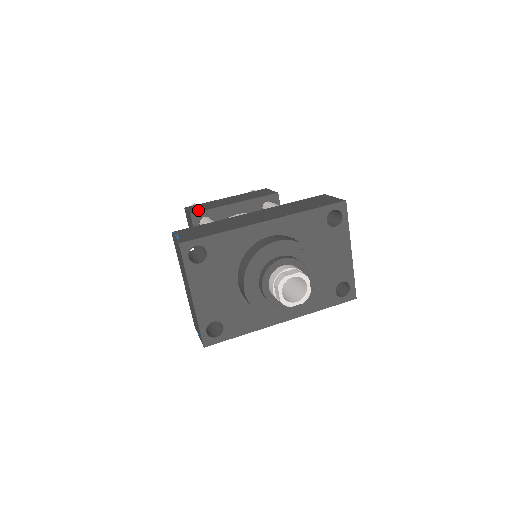
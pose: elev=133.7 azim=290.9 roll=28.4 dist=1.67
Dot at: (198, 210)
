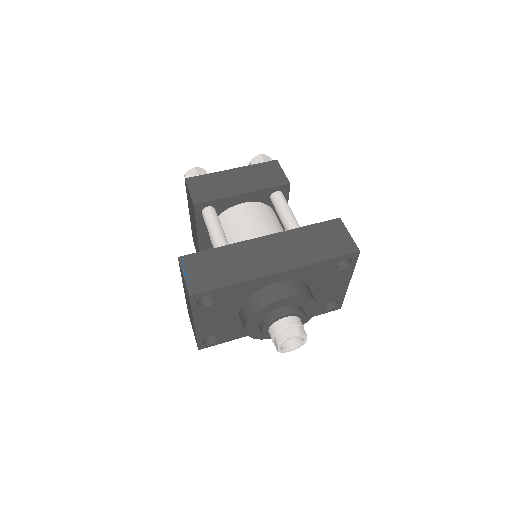
Dot at: (202, 198)
